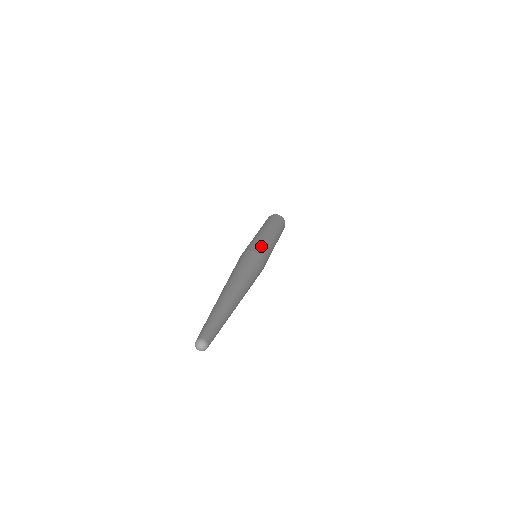
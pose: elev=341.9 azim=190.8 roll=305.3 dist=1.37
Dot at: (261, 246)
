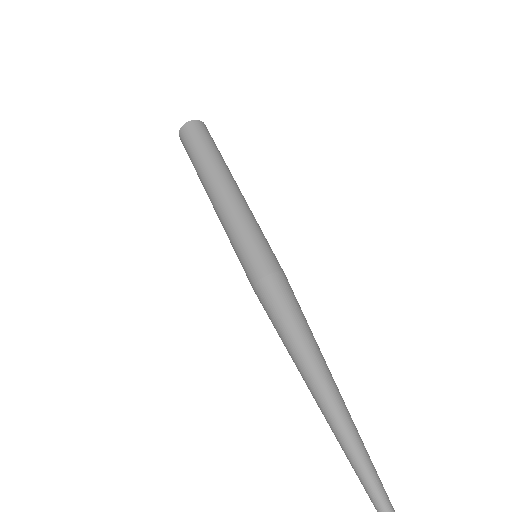
Dot at: (250, 253)
